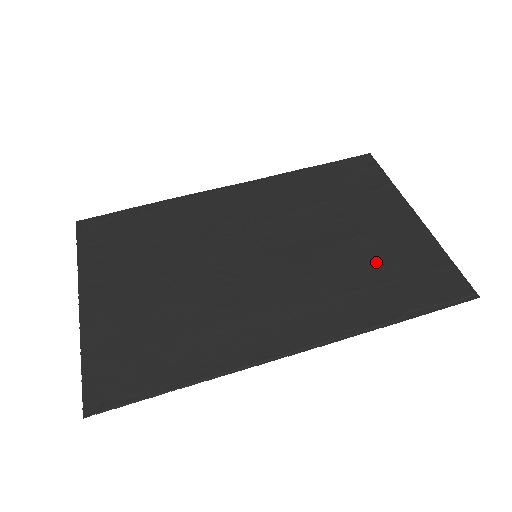
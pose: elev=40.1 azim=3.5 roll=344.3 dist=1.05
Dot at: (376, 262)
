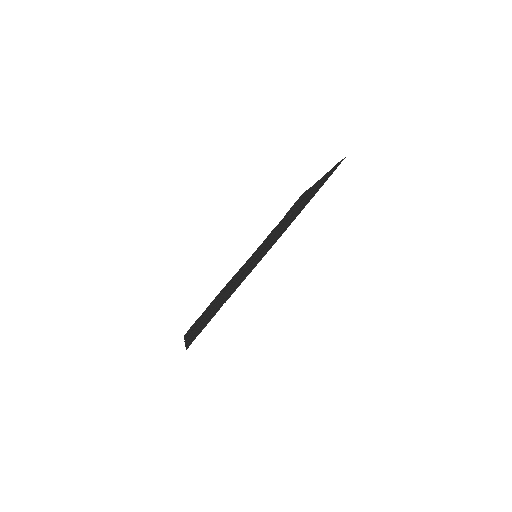
Dot at: occluded
